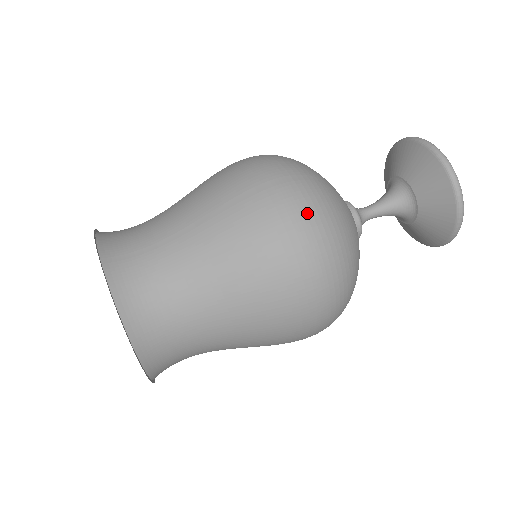
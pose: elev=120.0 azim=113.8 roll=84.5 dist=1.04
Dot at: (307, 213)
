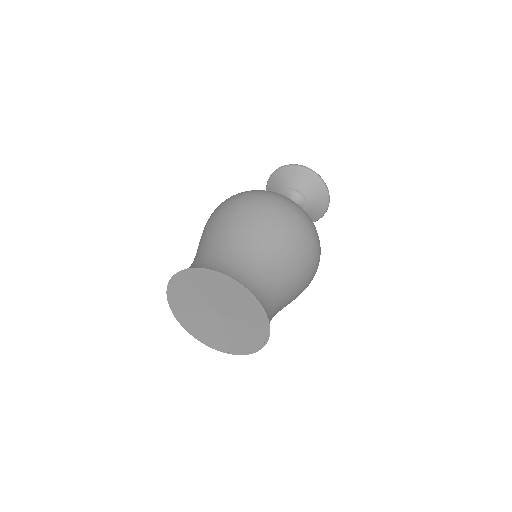
Dot at: (304, 216)
